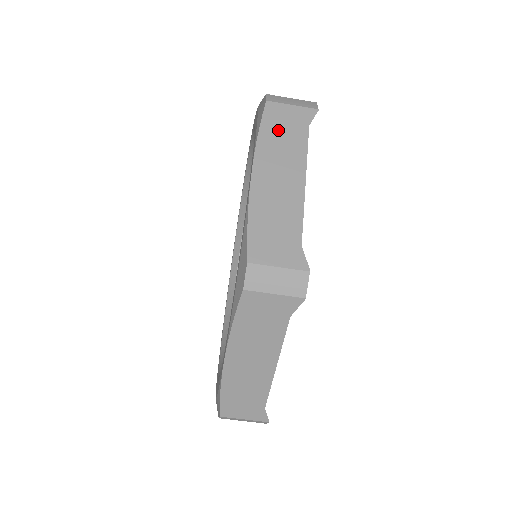
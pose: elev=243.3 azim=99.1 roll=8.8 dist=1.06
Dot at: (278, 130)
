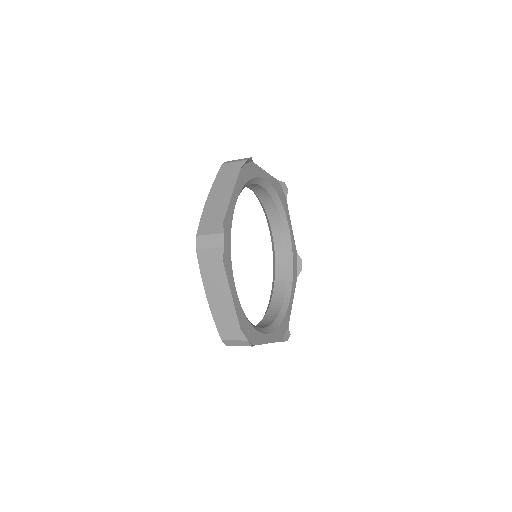
Dot at: (209, 268)
